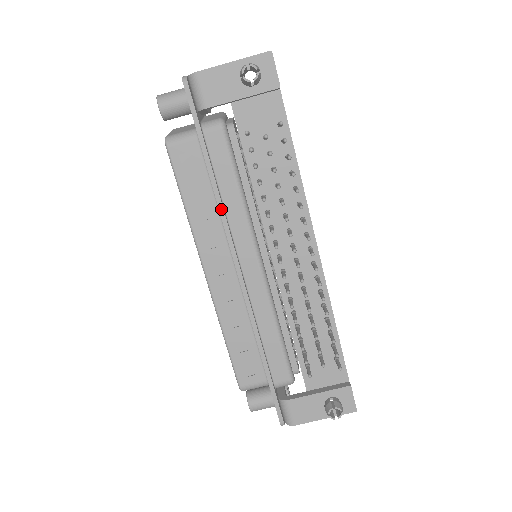
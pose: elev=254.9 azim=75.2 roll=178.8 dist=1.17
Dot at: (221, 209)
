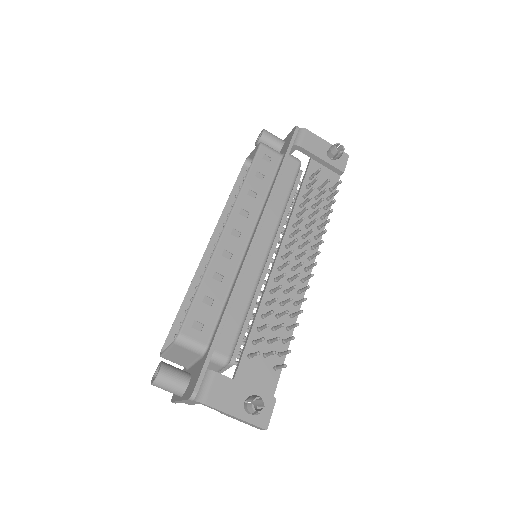
Dot at: (271, 196)
